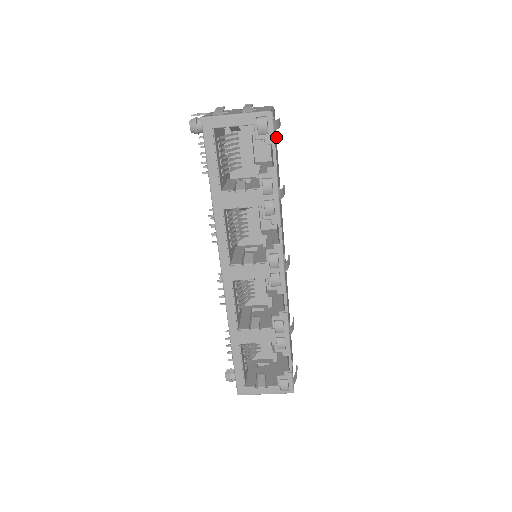
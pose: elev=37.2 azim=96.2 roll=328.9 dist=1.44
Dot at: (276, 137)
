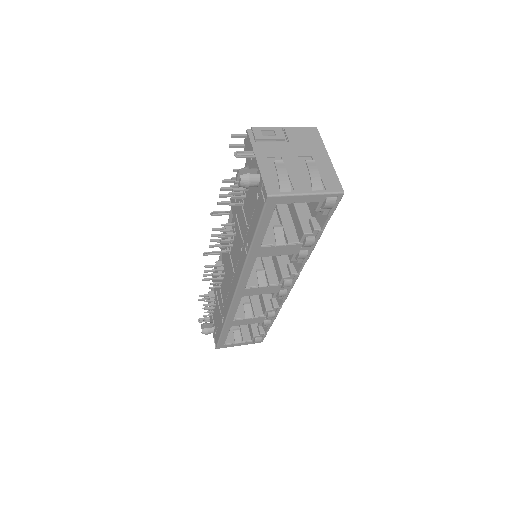
Dot at: occluded
